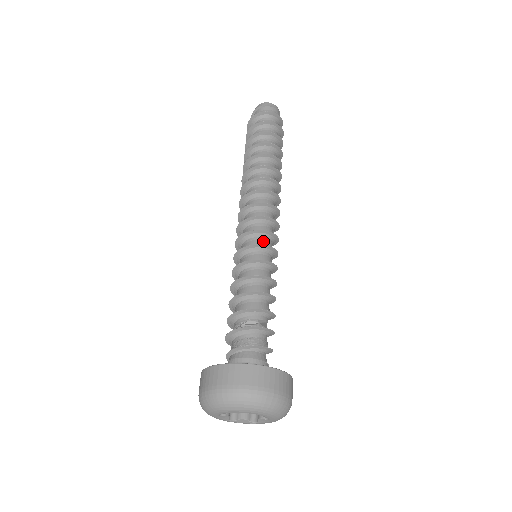
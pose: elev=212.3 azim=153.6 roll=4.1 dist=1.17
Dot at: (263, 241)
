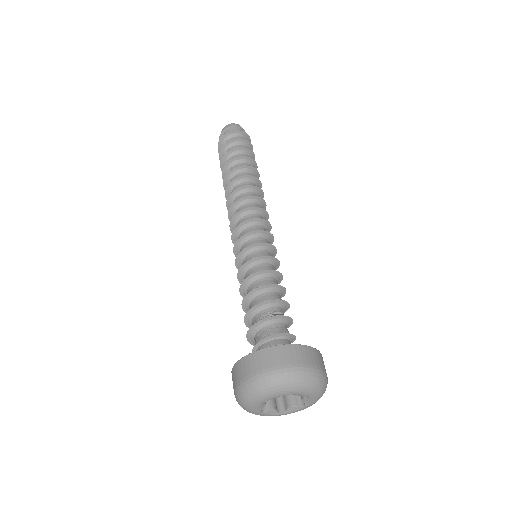
Dot at: (267, 242)
